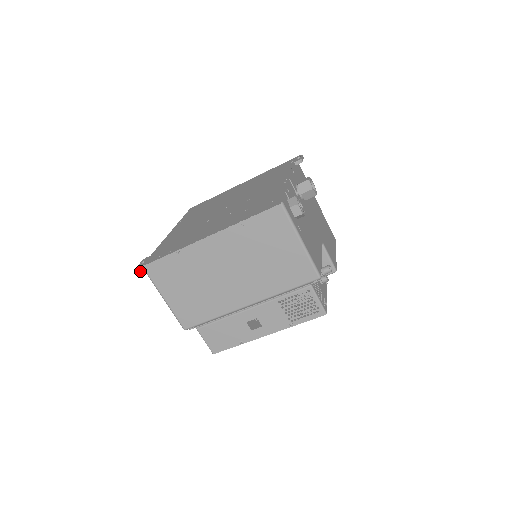
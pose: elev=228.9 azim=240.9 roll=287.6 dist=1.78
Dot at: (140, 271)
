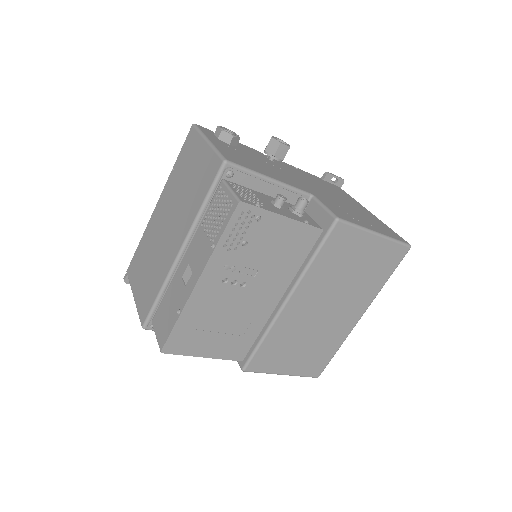
Dot at: (125, 278)
